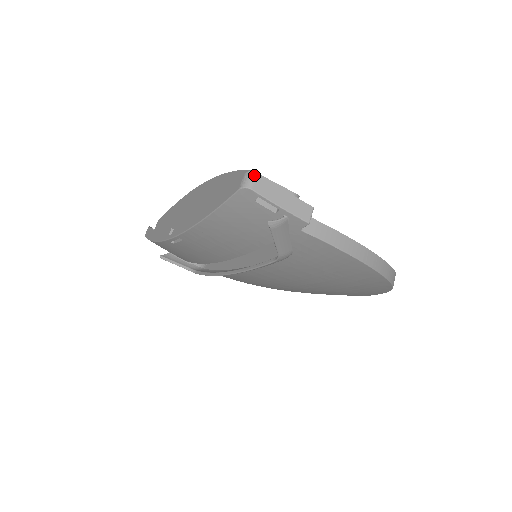
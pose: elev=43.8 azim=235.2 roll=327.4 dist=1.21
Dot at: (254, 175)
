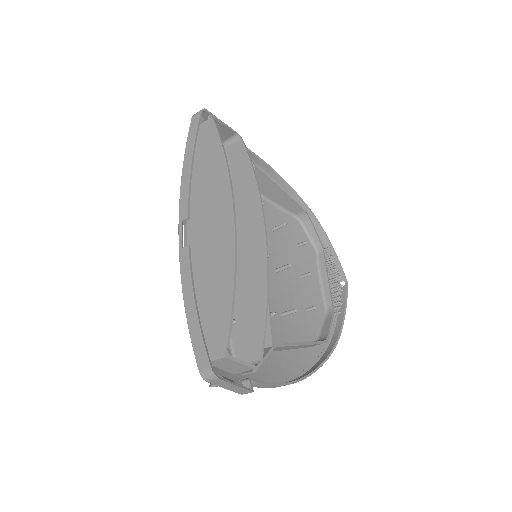
Dot at: (215, 378)
